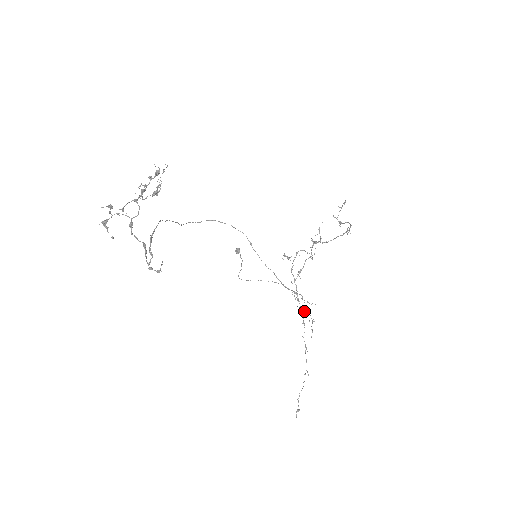
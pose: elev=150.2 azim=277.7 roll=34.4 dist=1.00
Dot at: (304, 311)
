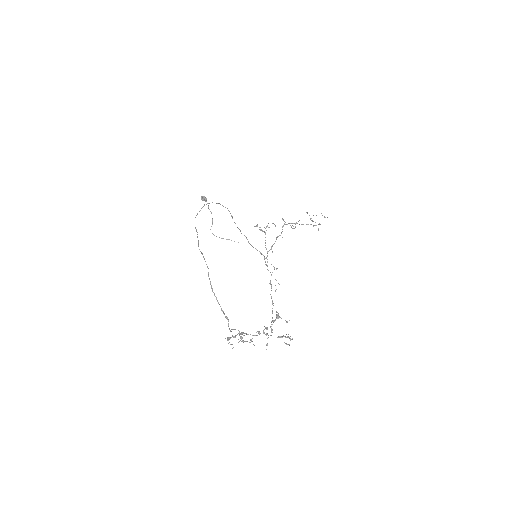
Dot at: (271, 275)
